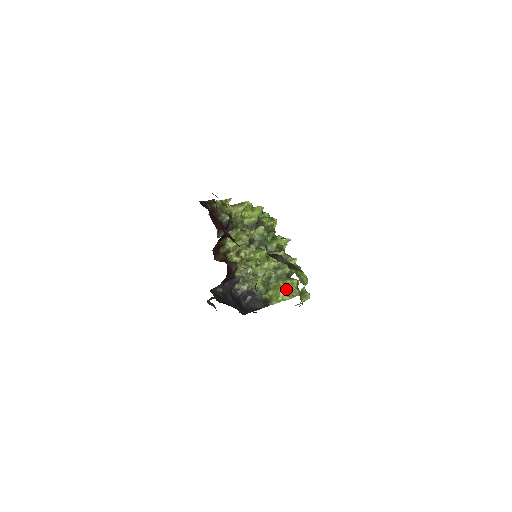
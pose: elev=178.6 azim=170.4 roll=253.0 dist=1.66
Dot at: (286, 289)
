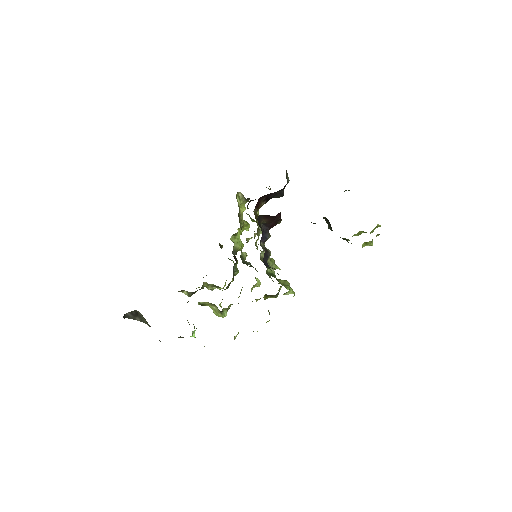
Dot at: occluded
